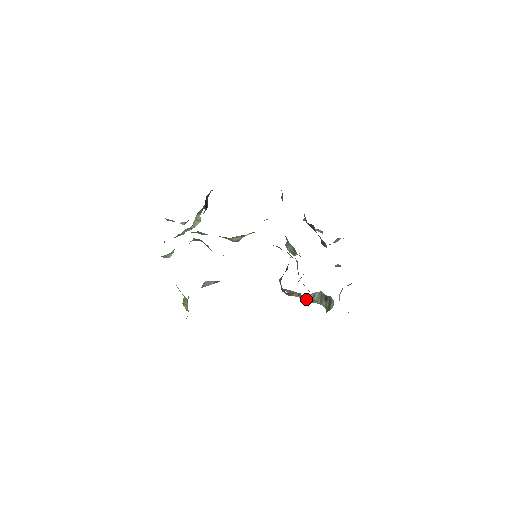
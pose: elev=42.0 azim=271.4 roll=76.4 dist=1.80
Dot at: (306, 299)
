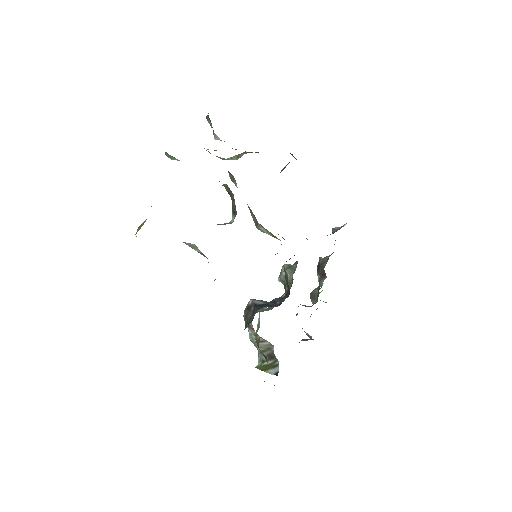
Dot at: occluded
